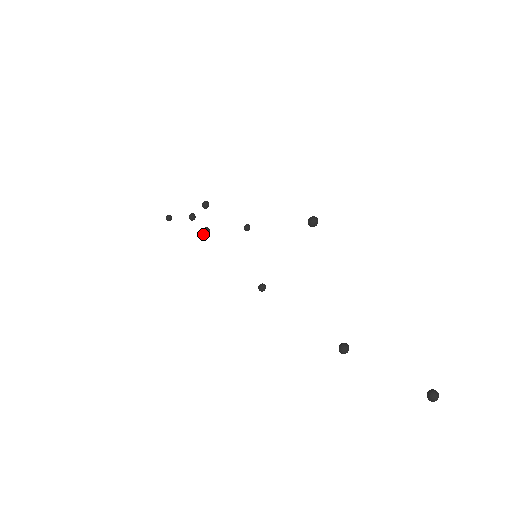
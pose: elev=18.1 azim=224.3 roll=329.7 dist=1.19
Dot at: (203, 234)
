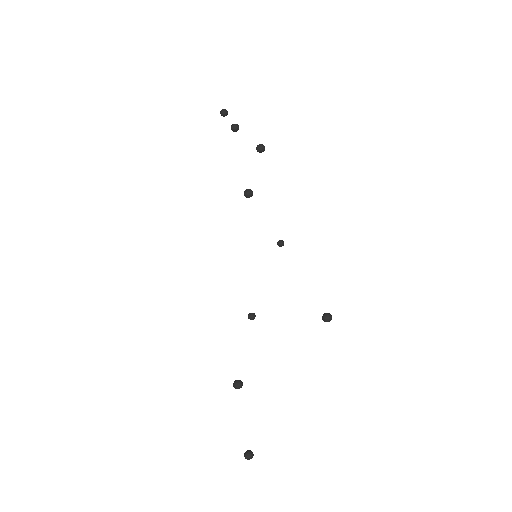
Dot at: (245, 193)
